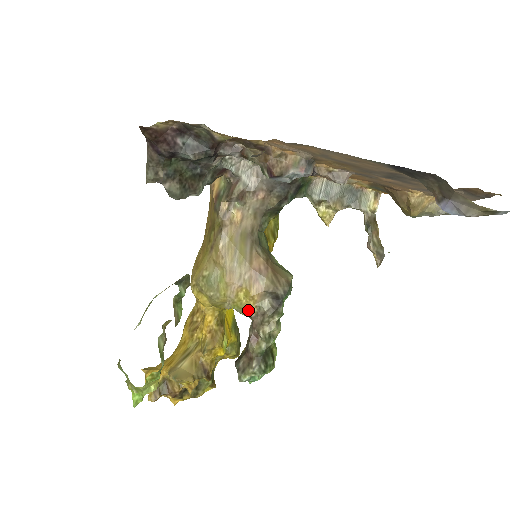
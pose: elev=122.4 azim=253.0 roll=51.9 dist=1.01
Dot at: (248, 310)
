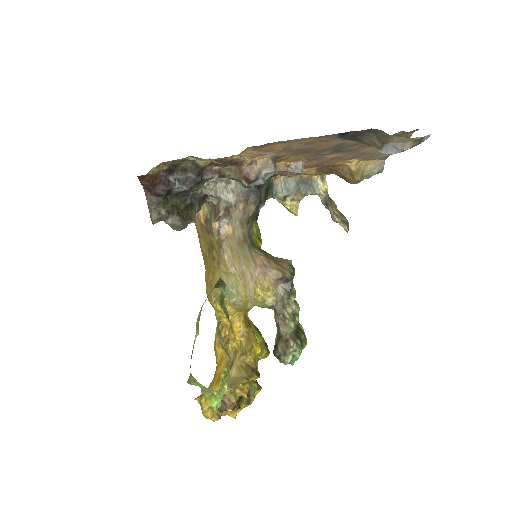
Dot at: (268, 301)
